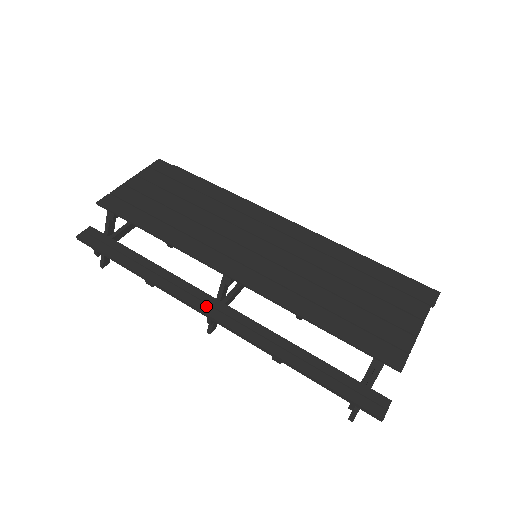
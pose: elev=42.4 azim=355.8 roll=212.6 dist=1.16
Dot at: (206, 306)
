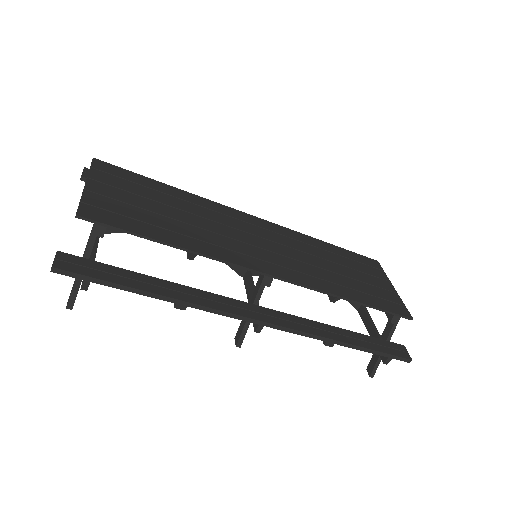
Dot at: (254, 314)
